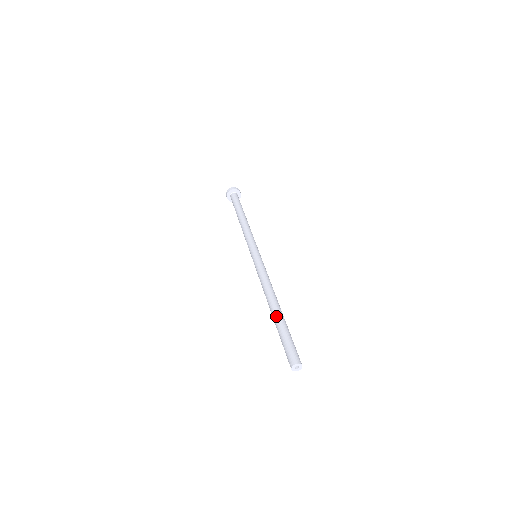
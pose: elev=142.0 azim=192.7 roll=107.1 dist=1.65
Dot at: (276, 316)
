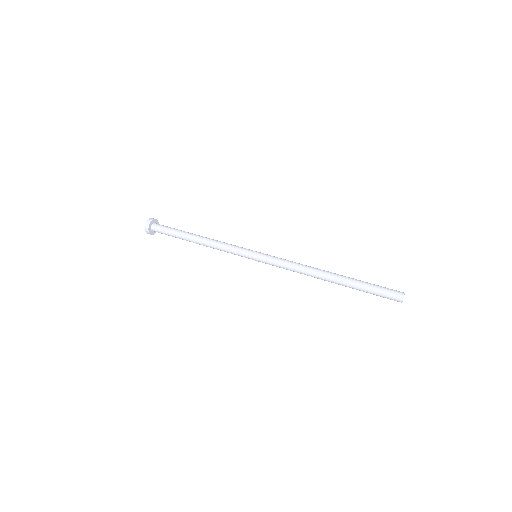
Dot at: occluded
